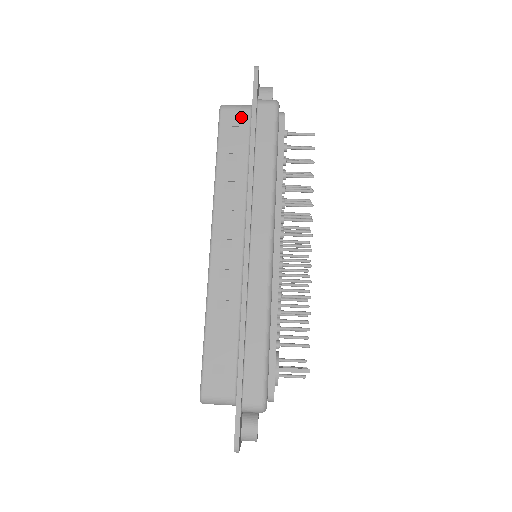
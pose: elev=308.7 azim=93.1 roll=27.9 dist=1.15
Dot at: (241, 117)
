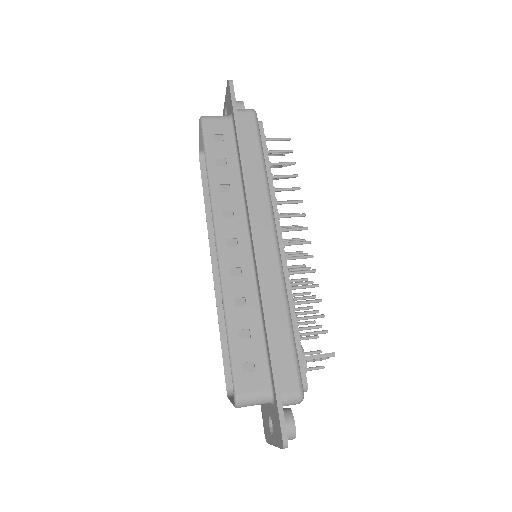
Dot at: (223, 125)
